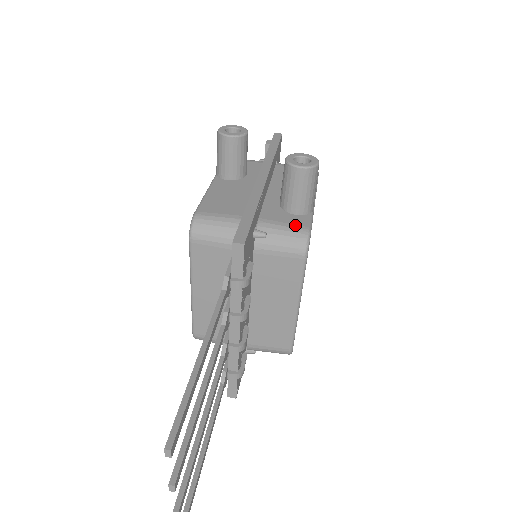
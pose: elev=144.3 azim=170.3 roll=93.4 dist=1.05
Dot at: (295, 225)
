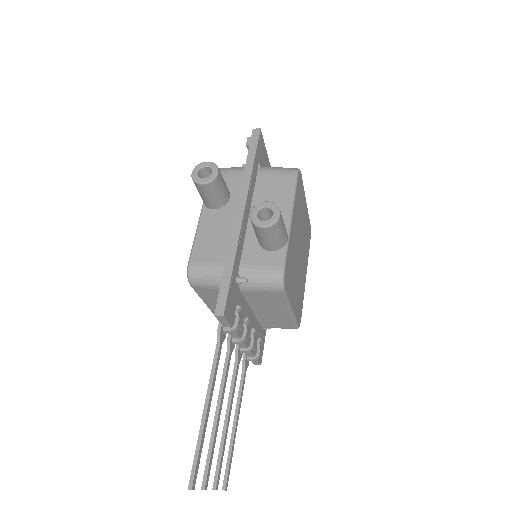
Dot at: (270, 266)
